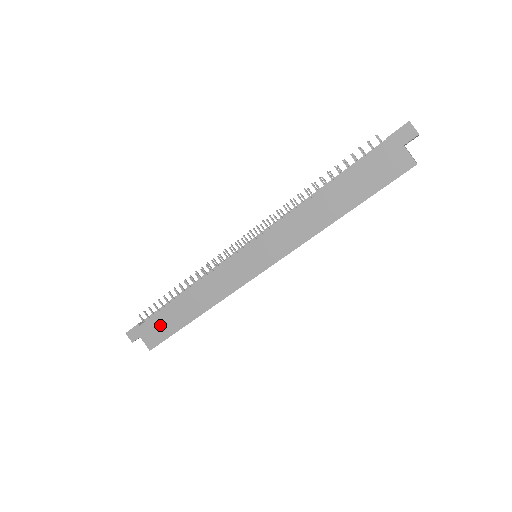
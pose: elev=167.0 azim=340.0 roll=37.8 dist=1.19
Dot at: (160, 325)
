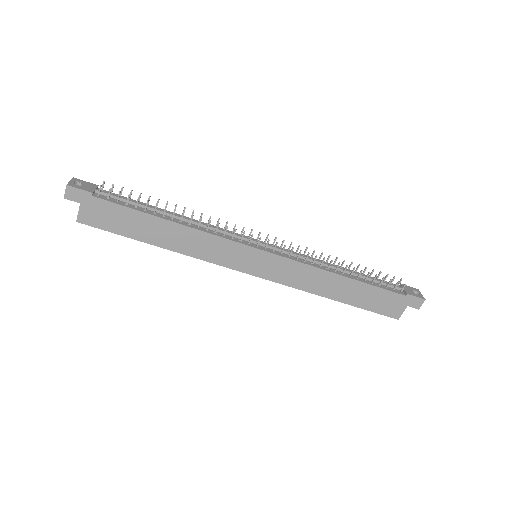
Dot at: (116, 217)
